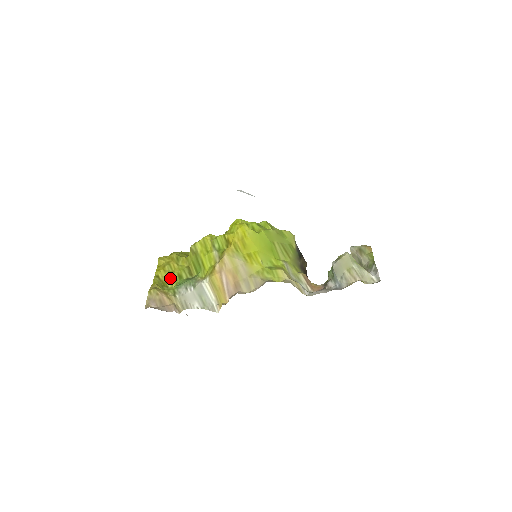
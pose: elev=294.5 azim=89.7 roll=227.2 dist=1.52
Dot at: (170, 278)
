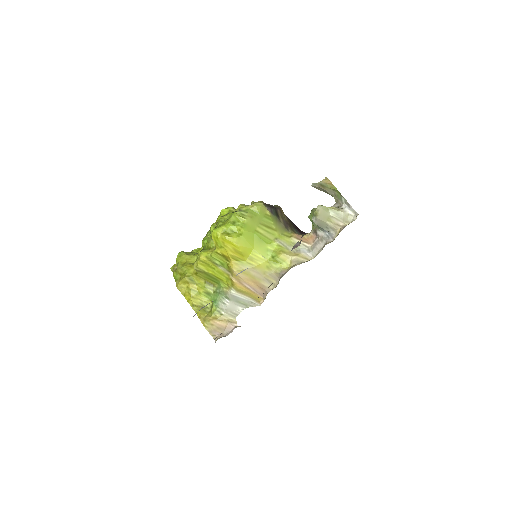
Dot at: (203, 300)
